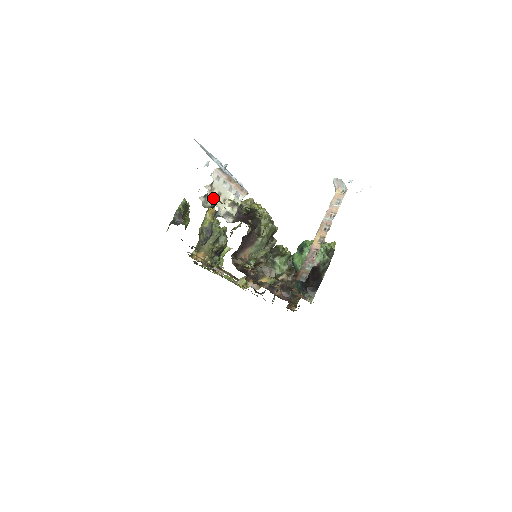
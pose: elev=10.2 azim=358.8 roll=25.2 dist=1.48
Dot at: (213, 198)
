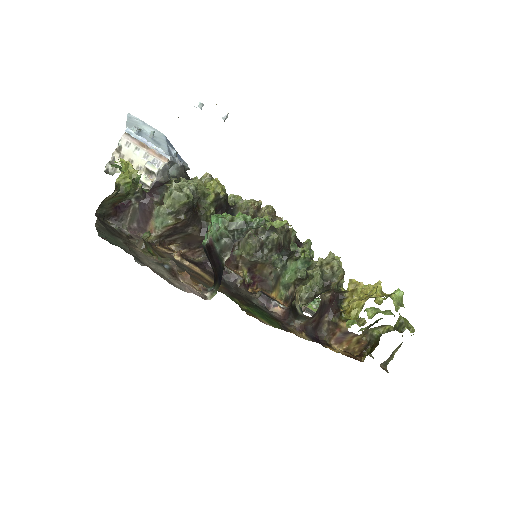
Dot at: occluded
